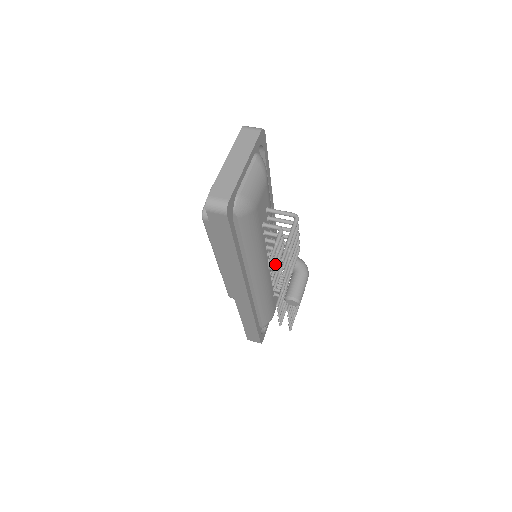
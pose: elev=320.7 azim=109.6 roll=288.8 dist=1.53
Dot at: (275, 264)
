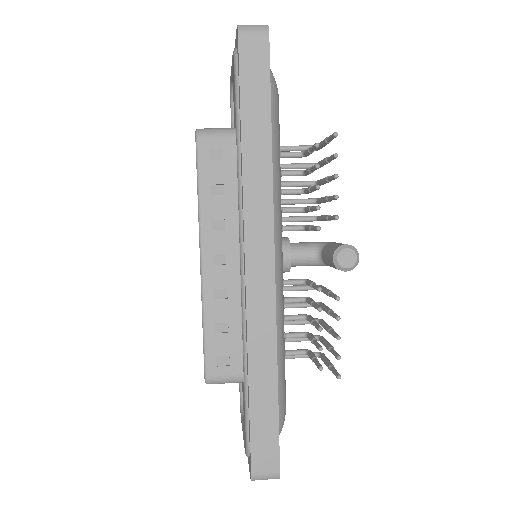
Dot at: occluded
